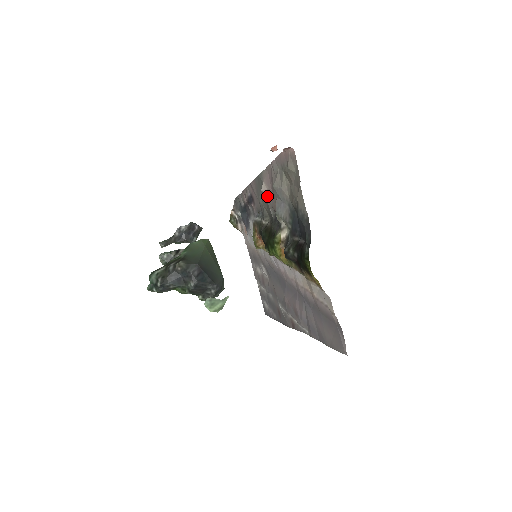
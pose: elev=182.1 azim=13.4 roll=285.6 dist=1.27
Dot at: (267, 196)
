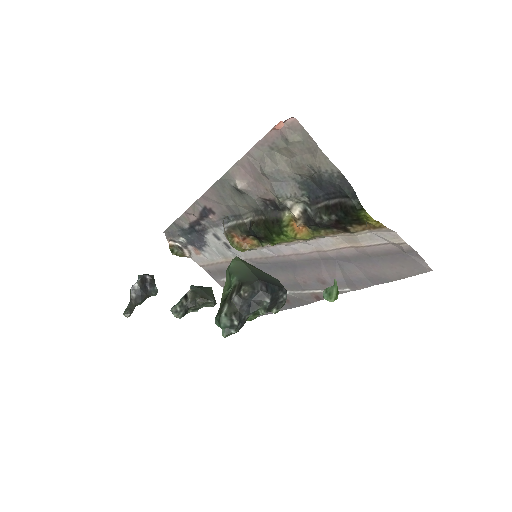
Dot at: (248, 190)
